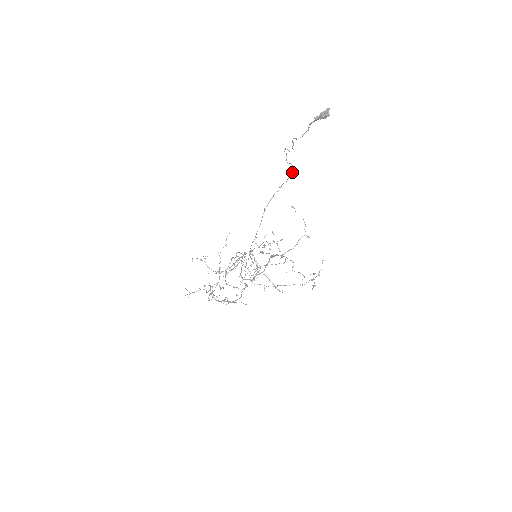
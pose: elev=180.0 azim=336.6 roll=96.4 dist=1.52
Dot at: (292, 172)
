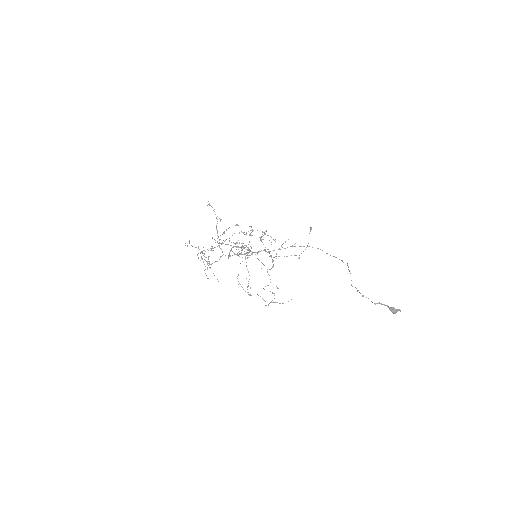
Dot at: occluded
